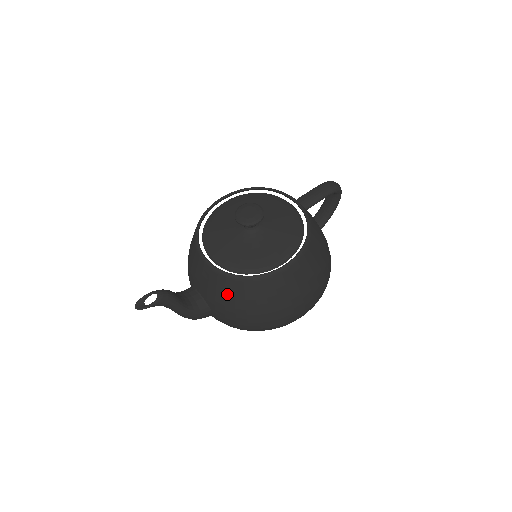
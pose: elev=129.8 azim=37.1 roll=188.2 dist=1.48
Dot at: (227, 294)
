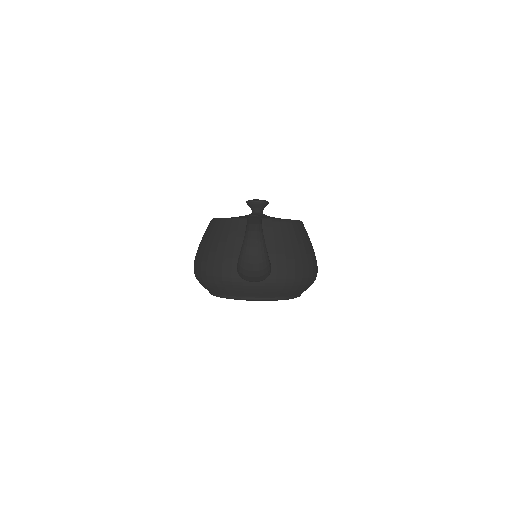
Dot at: (284, 236)
